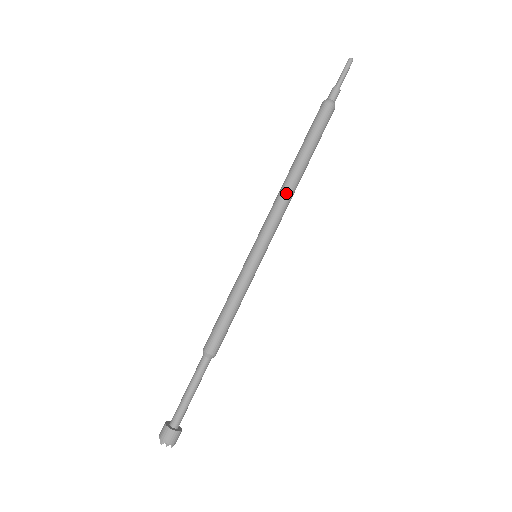
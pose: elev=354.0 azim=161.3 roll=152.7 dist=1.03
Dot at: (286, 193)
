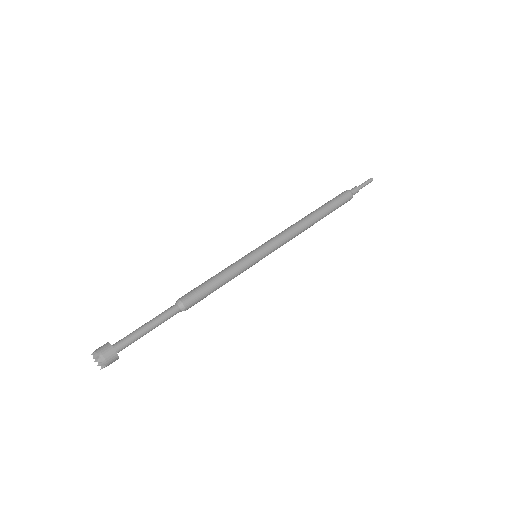
Dot at: (295, 224)
